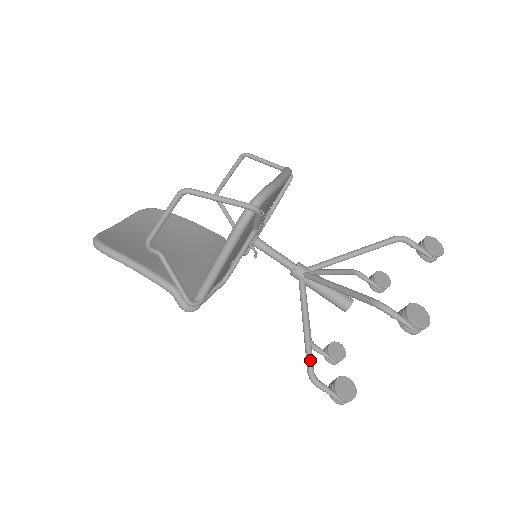
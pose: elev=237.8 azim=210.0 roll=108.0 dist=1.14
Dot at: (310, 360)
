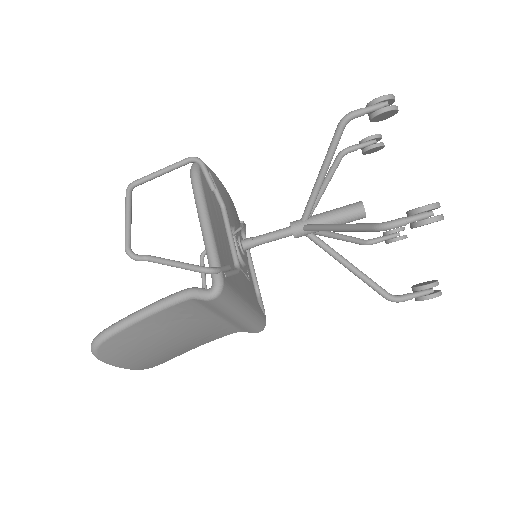
Dot at: (365, 224)
